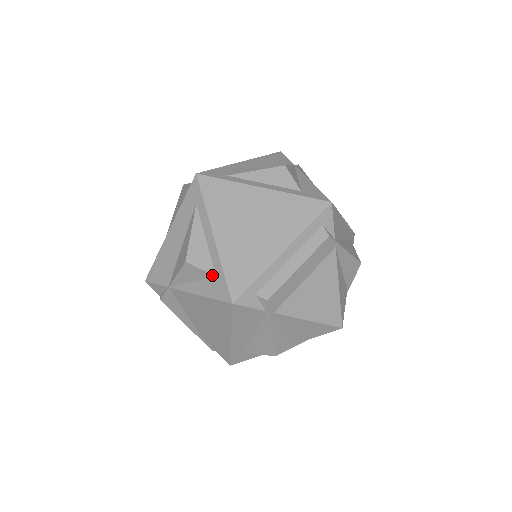
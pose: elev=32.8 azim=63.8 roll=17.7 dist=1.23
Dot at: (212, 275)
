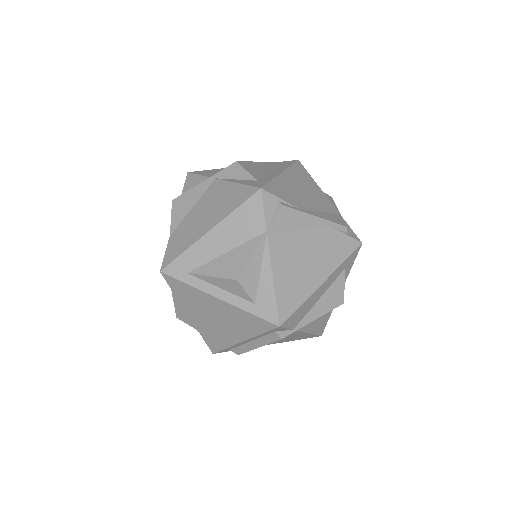
Dot at: (197, 330)
